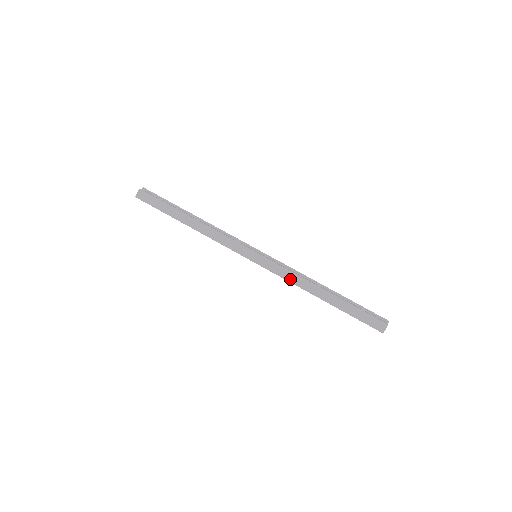
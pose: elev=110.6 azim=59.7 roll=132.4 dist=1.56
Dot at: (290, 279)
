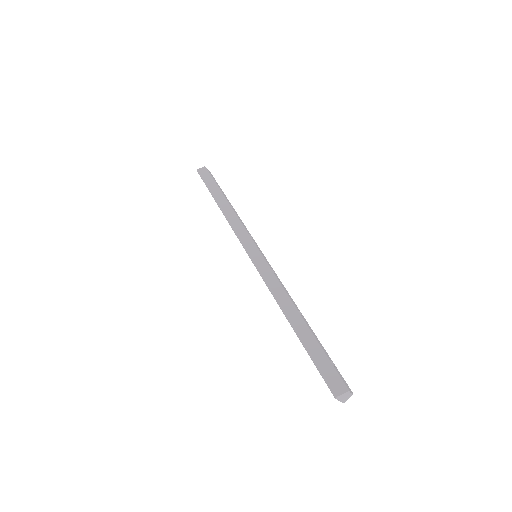
Dot at: (272, 287)
